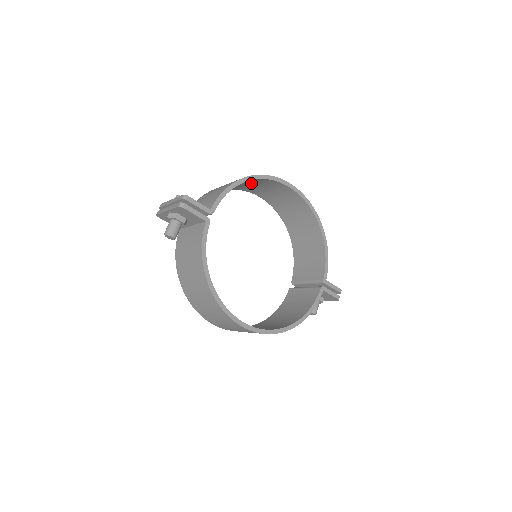
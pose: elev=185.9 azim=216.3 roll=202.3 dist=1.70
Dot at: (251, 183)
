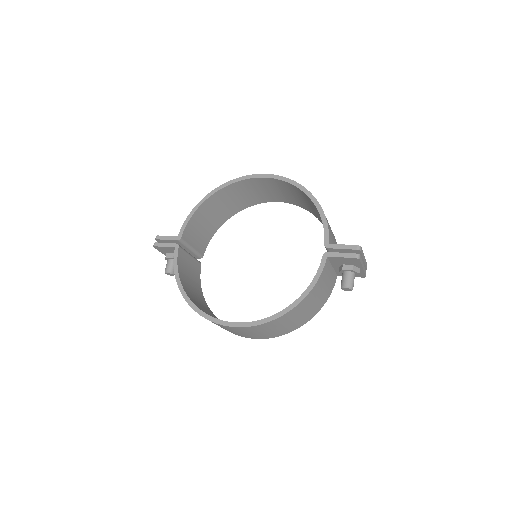
Dot at: (233, 196)
